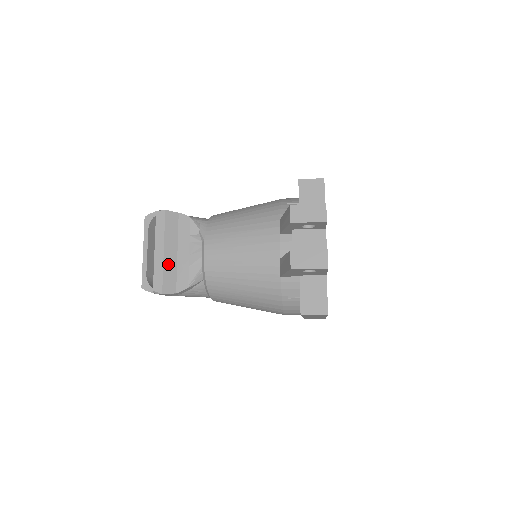
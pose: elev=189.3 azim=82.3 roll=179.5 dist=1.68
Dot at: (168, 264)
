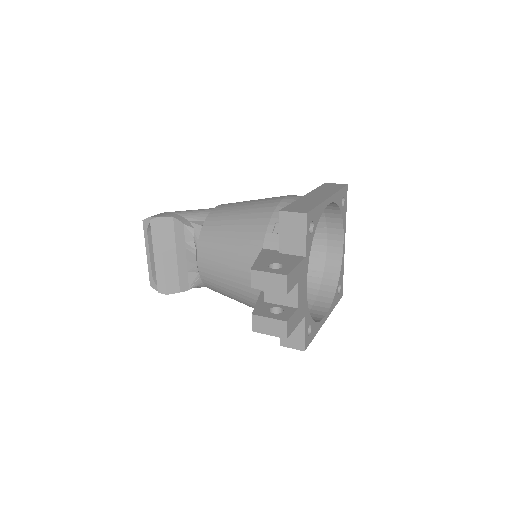
Dot at: (169, 268)
